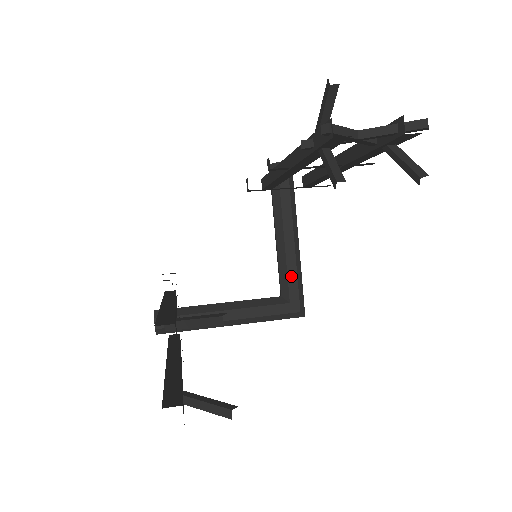
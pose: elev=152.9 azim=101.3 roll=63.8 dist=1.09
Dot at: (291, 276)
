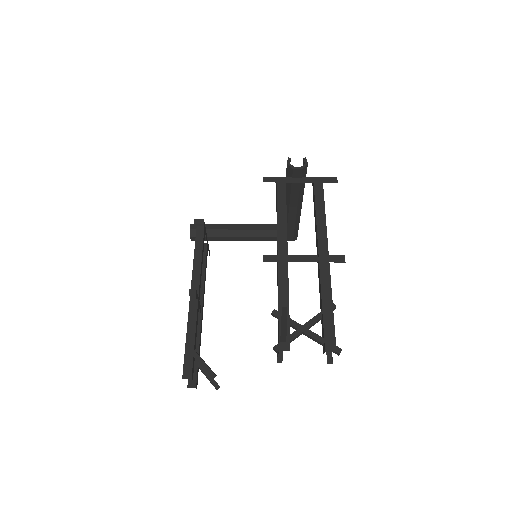
Dot at: (290, 227)
